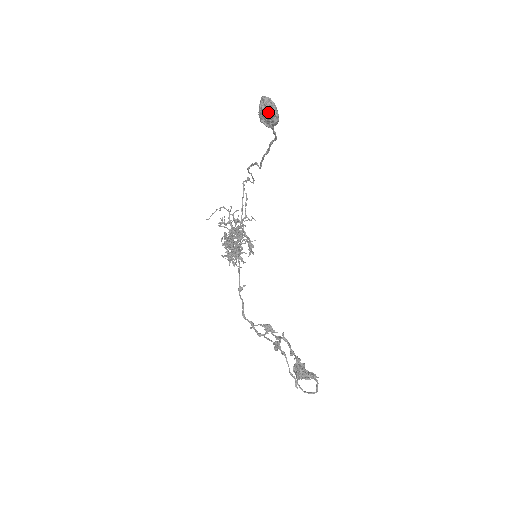
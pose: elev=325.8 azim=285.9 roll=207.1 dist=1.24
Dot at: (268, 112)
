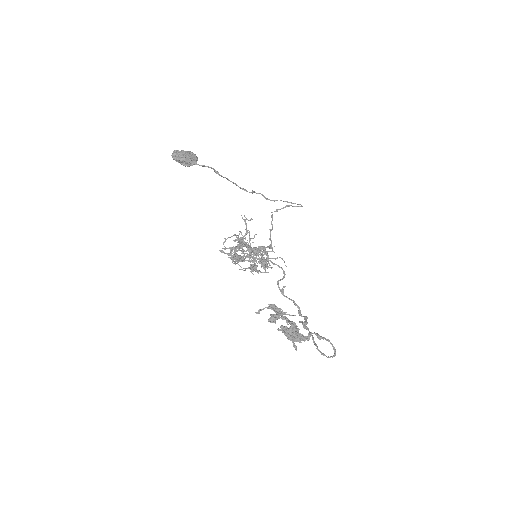
Dot at: (175, 159)
